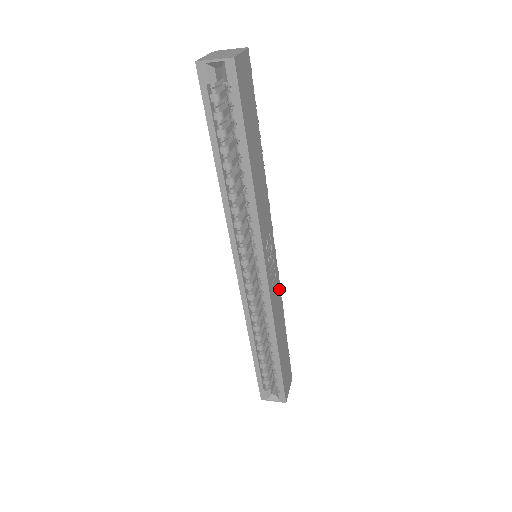
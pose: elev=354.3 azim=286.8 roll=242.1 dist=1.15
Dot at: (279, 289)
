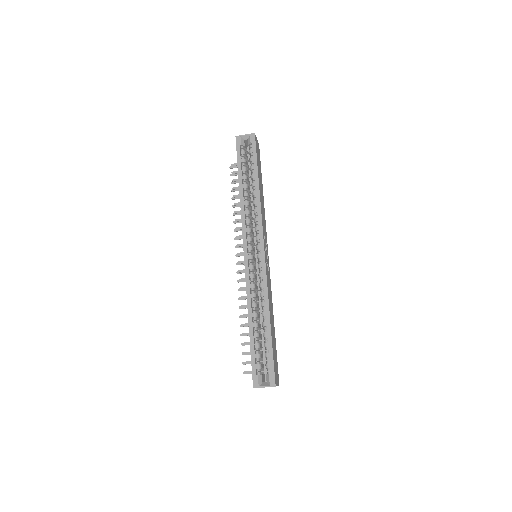
Dot at: (270, 286)
